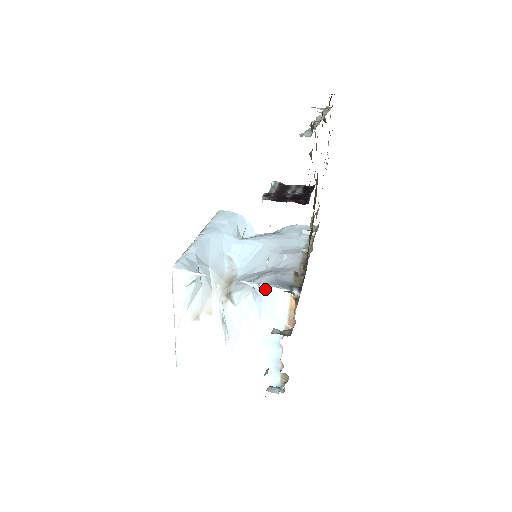
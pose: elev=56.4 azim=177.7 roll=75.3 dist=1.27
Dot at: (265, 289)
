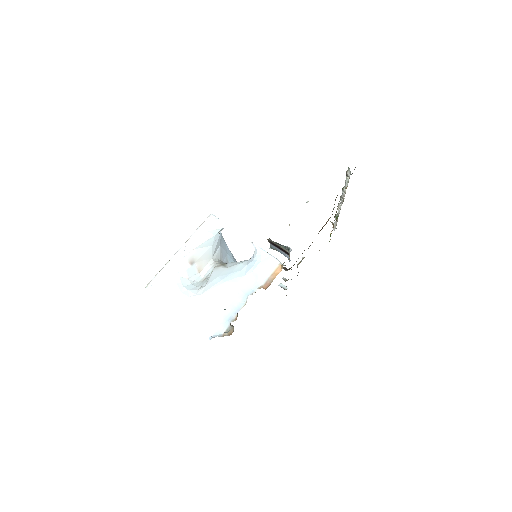
Dot at: (264, 254)
